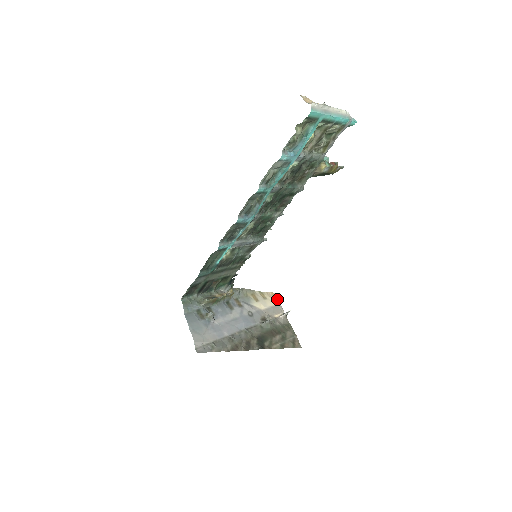
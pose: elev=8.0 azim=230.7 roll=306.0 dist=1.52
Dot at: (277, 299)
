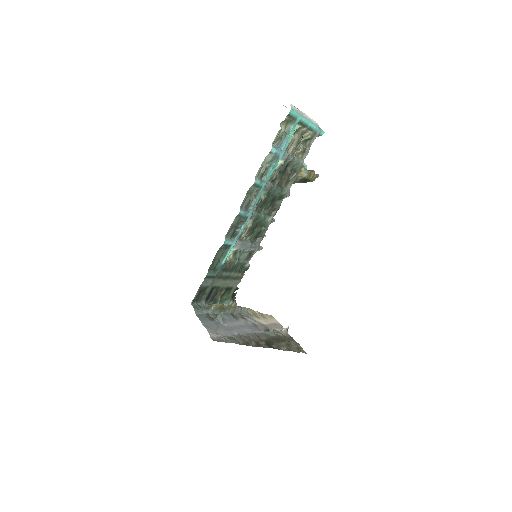
Dot at: (276, 320)
